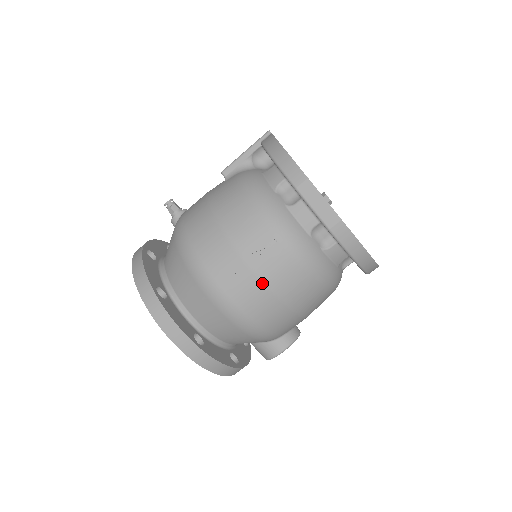
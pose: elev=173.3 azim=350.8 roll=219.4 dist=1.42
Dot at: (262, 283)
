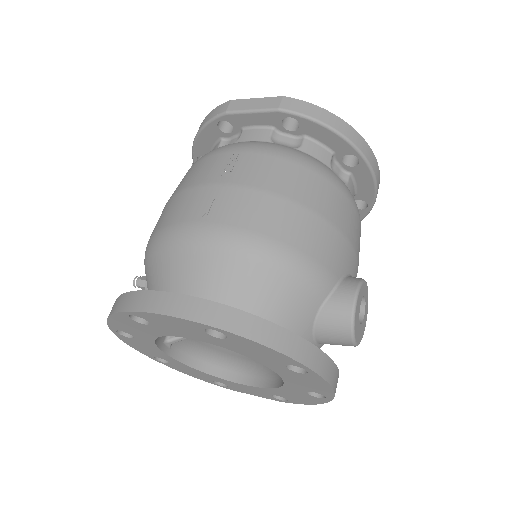
Dot at: (251, 189)
